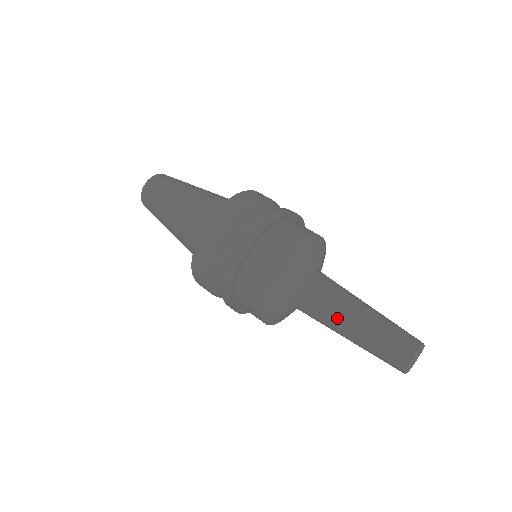
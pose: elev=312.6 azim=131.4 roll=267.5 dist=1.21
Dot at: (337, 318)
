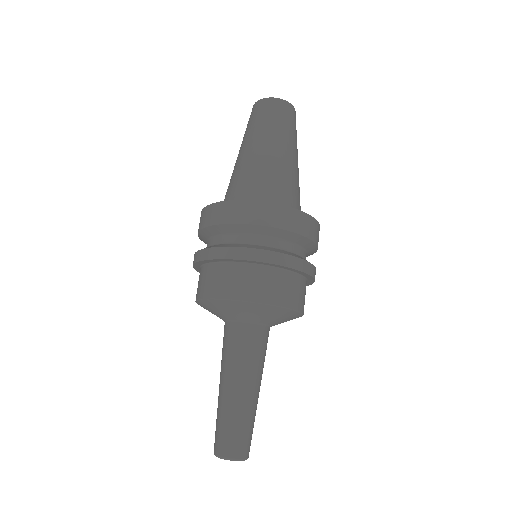
Dot at: (238, 373)
